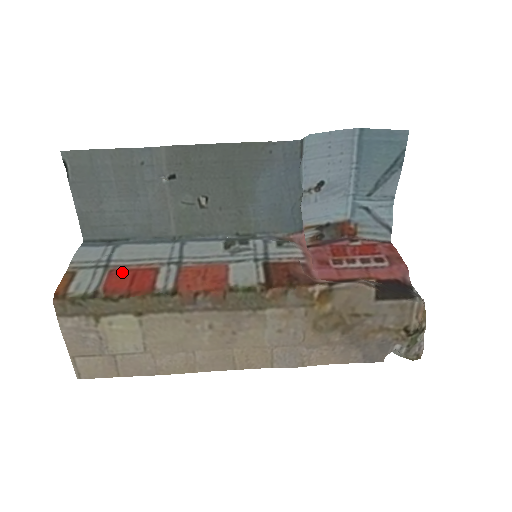
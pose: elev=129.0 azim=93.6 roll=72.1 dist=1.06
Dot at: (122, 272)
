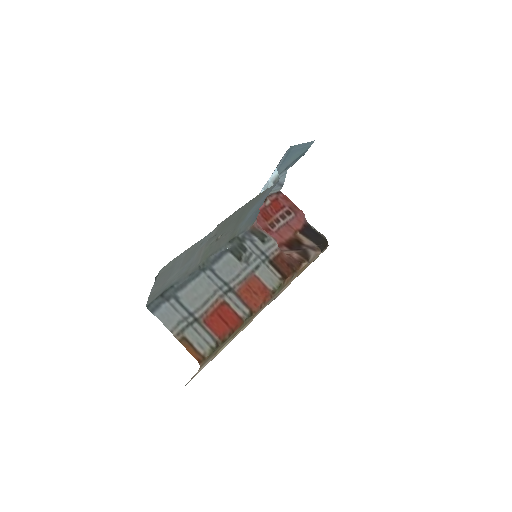
Dot at: (211, 318)
